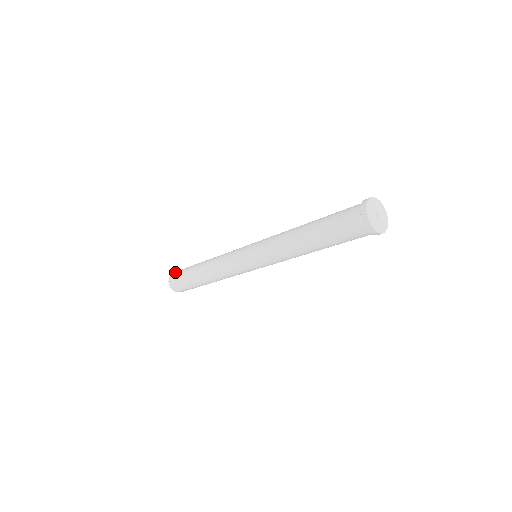
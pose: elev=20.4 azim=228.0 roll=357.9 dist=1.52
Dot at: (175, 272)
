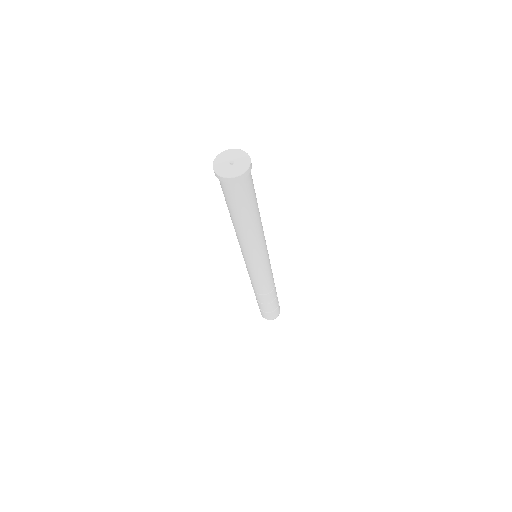
Dot at: occluded
